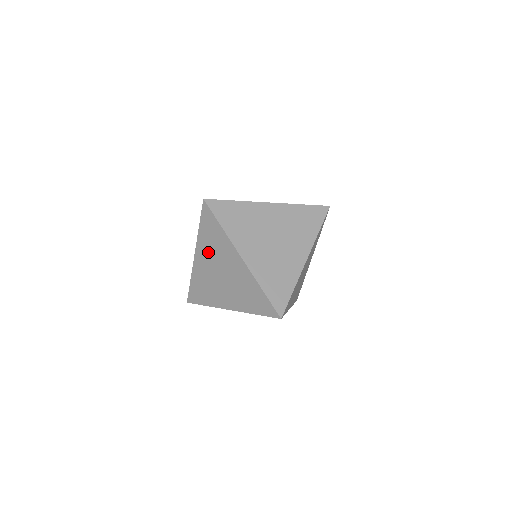
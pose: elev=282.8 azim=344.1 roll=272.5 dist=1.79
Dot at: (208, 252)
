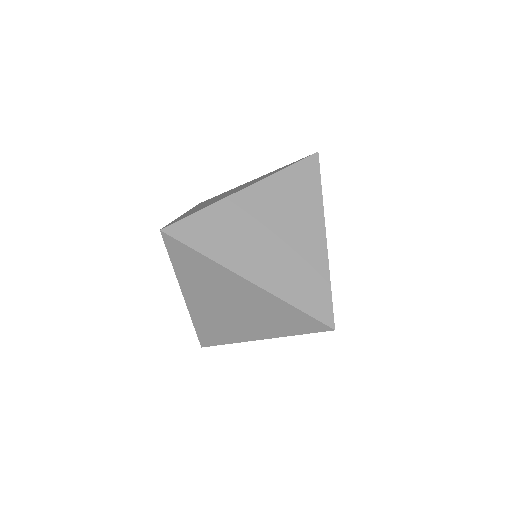
Dot at: occluded
